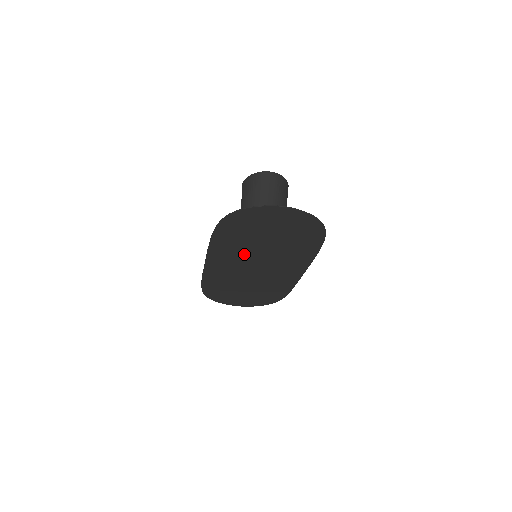
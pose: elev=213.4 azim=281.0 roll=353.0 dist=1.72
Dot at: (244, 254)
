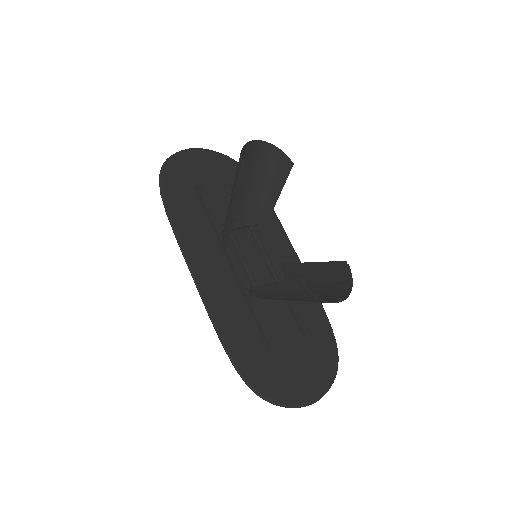
Dot at: (246, 299)
